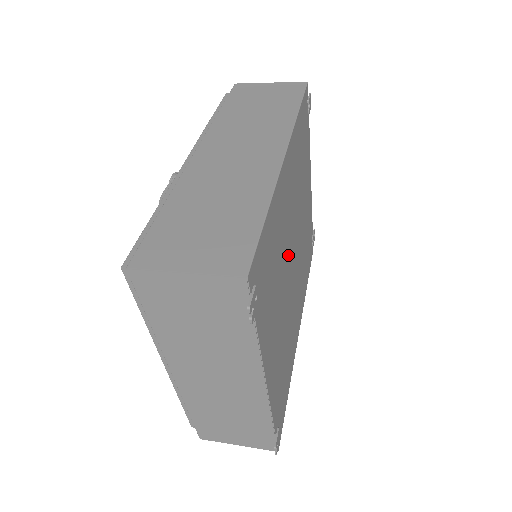
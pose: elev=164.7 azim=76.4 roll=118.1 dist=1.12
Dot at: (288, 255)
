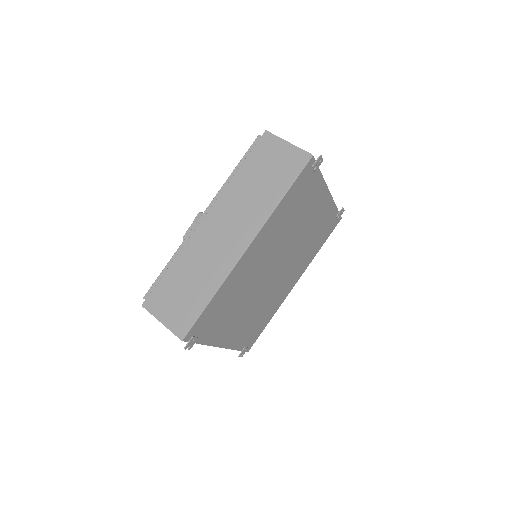
Dot at: (260, 279)
